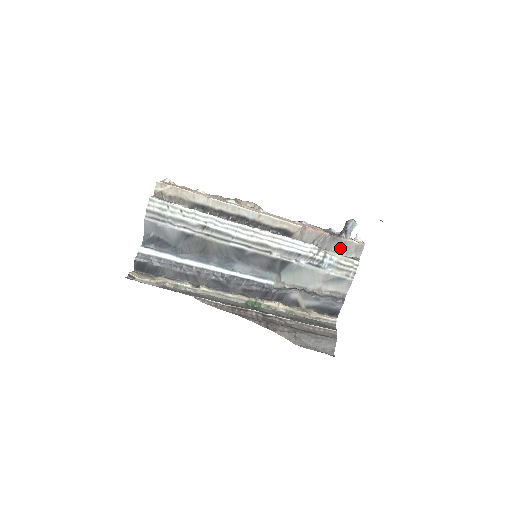
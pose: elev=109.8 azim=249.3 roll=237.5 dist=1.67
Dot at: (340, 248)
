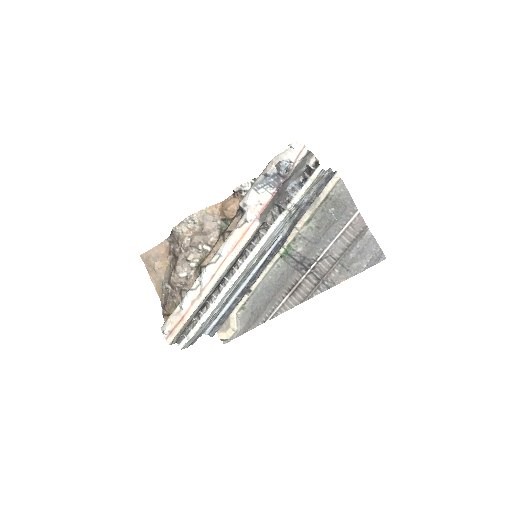
Dot at: (293, 176)
